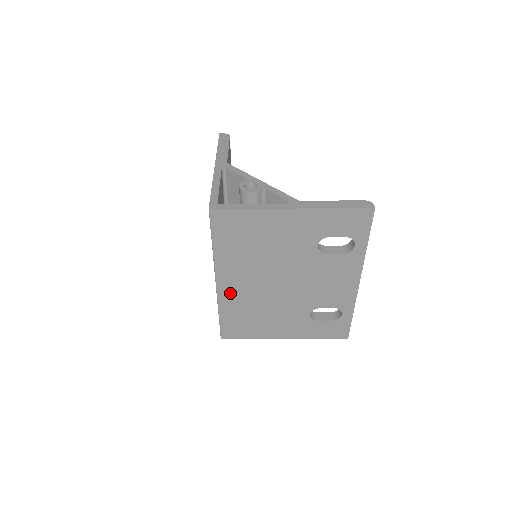
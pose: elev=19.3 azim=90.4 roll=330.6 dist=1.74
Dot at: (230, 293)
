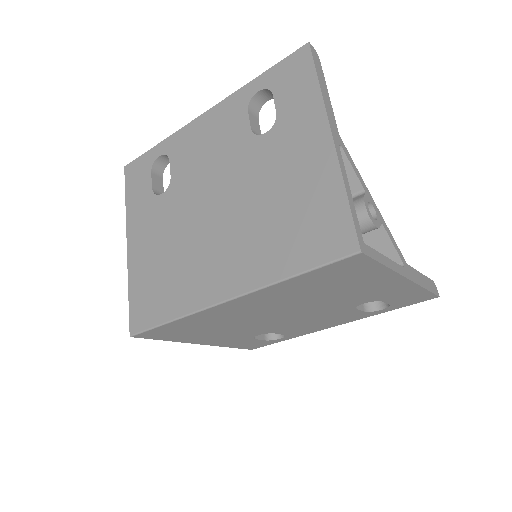
Dot at: (222, 311)
